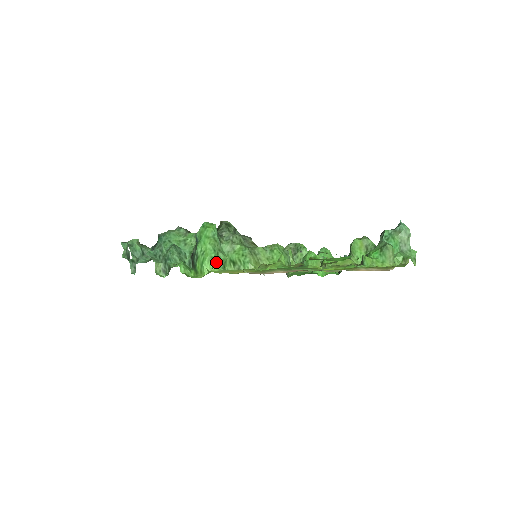
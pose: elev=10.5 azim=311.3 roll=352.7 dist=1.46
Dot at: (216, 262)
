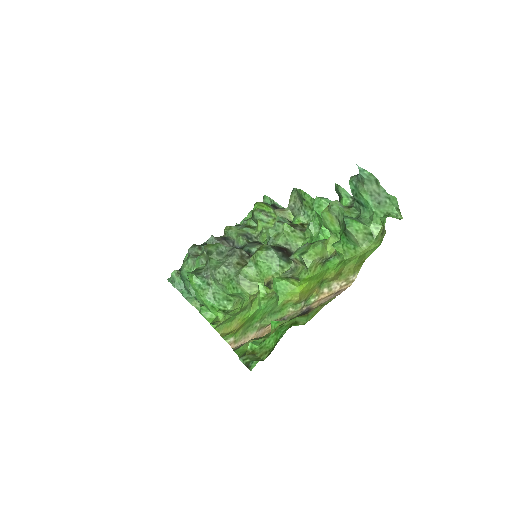
Dot at: (218, 307)
